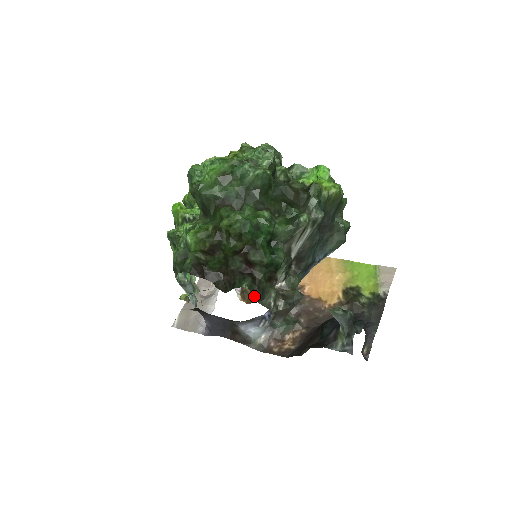
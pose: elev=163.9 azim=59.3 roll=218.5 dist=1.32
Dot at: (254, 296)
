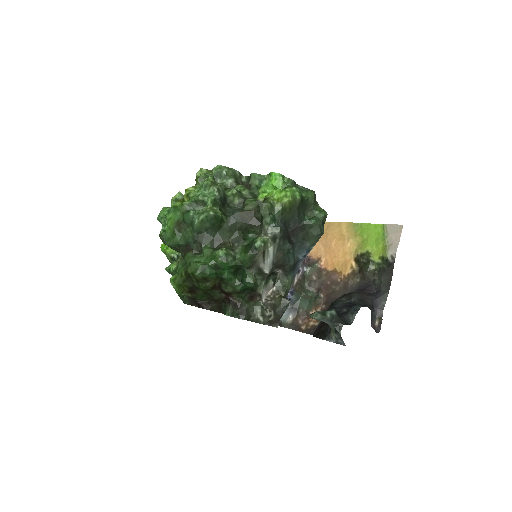
Dot at: occluded
